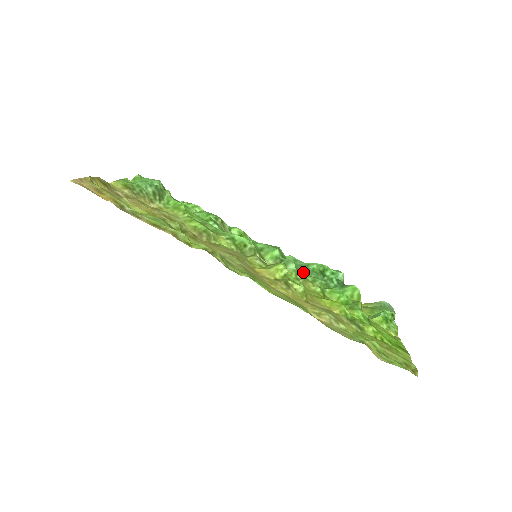
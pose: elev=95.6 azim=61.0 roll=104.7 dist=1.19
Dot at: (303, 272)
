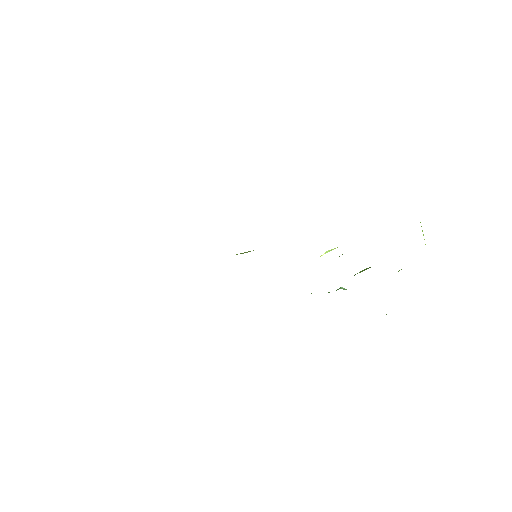
Dot at: occluded
